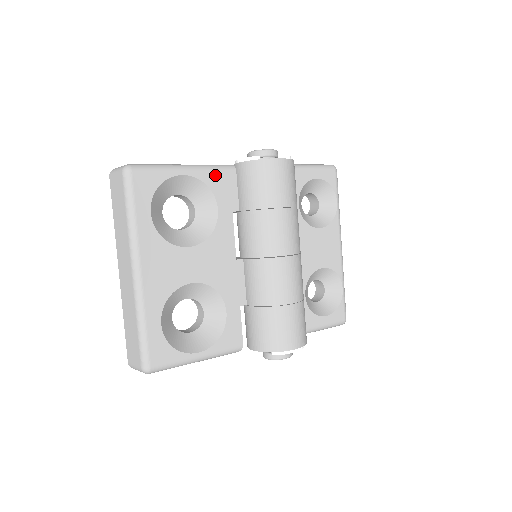
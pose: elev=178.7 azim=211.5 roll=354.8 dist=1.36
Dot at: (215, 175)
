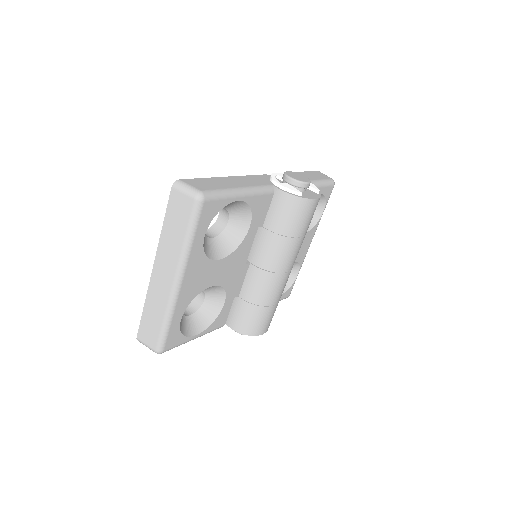
Dot at: (259, 198)
